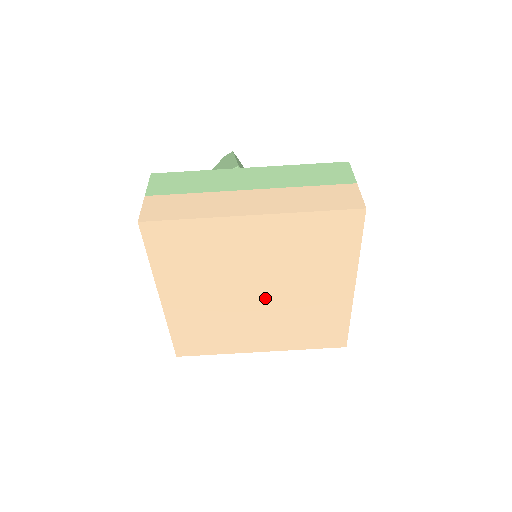
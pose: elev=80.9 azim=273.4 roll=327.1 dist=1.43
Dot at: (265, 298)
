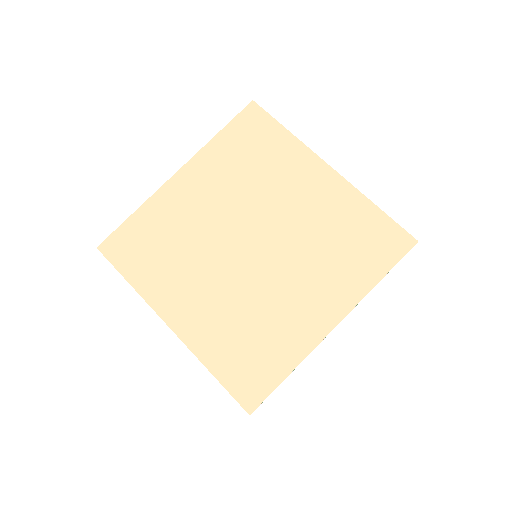
Dot at: (264, 244)
